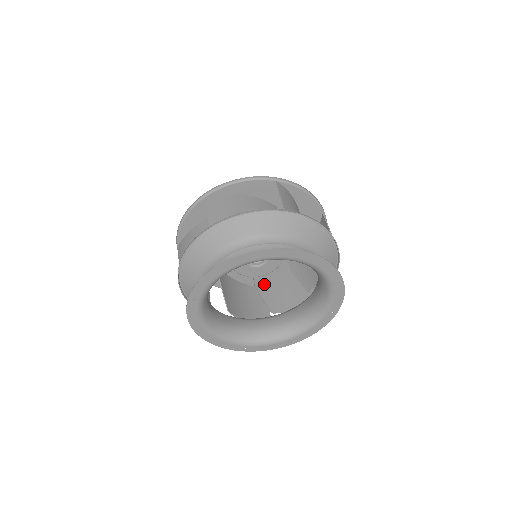
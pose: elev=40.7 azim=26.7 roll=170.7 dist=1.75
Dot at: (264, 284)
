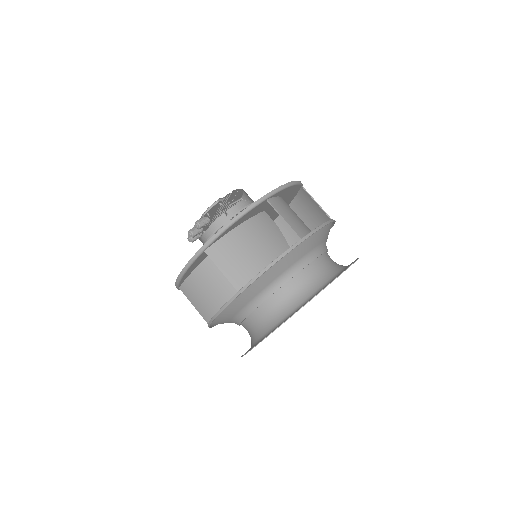
Dot at: occluded
